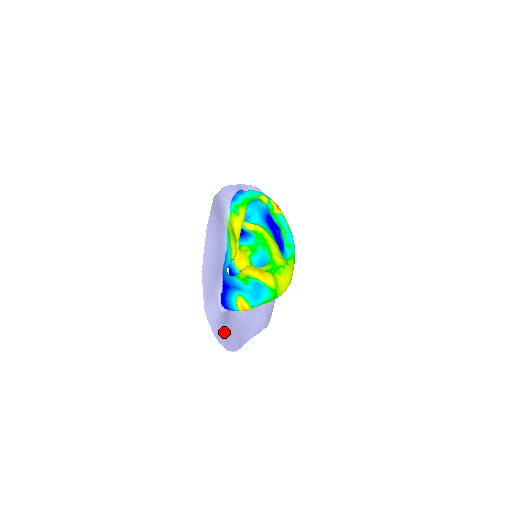
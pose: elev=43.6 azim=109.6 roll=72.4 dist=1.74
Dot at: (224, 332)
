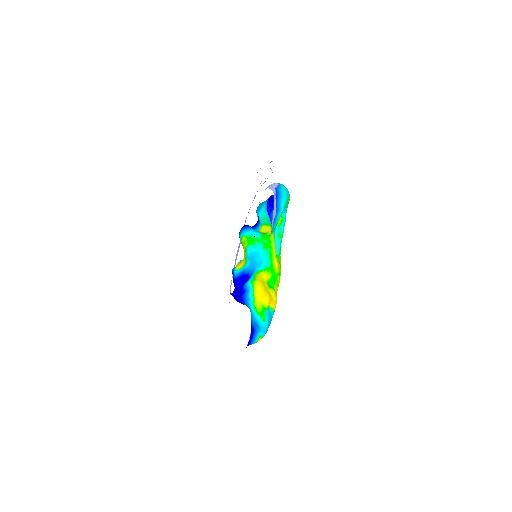
Dot at: occluded
